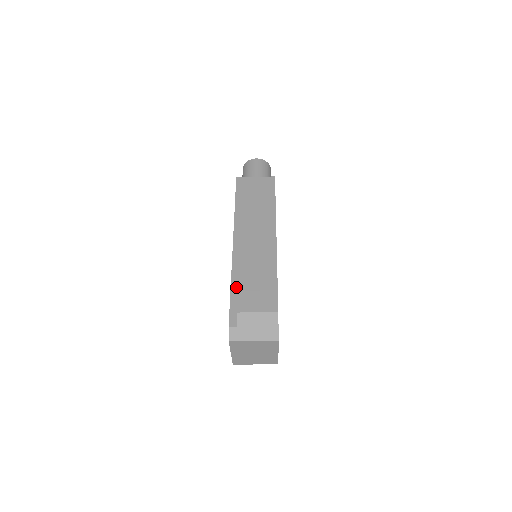
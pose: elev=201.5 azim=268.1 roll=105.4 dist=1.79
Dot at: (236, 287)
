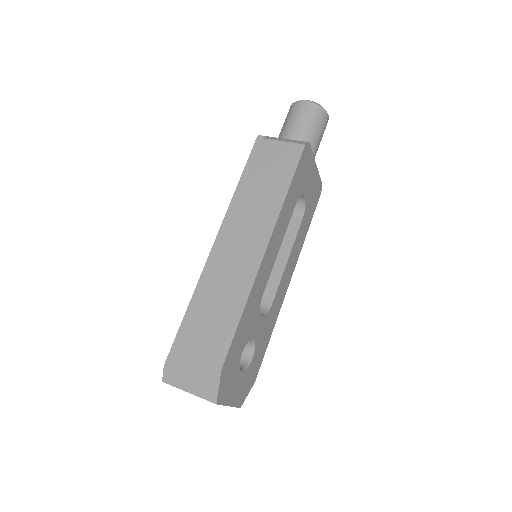
Dot at: occluded
